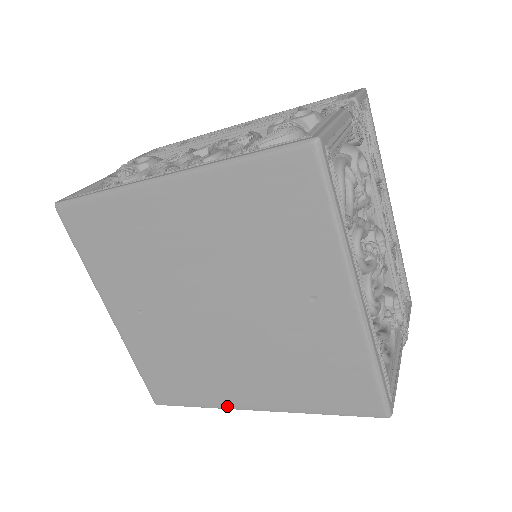
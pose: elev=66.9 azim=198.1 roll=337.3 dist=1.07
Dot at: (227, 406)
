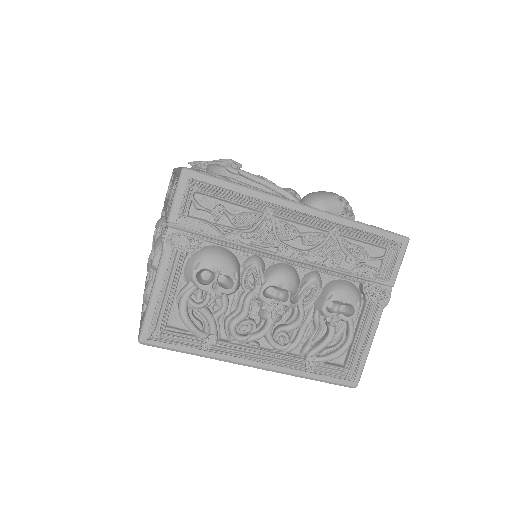
Dot at: occluded
